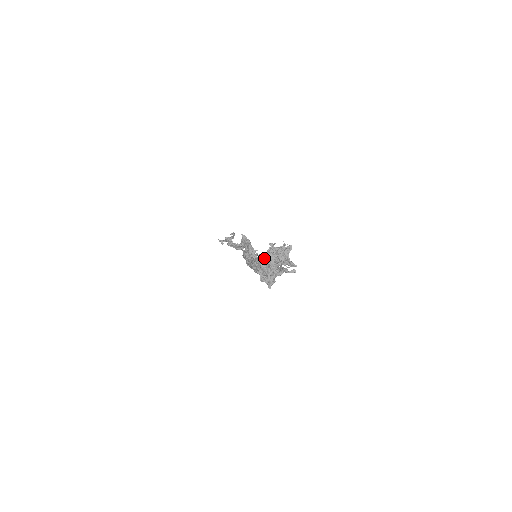
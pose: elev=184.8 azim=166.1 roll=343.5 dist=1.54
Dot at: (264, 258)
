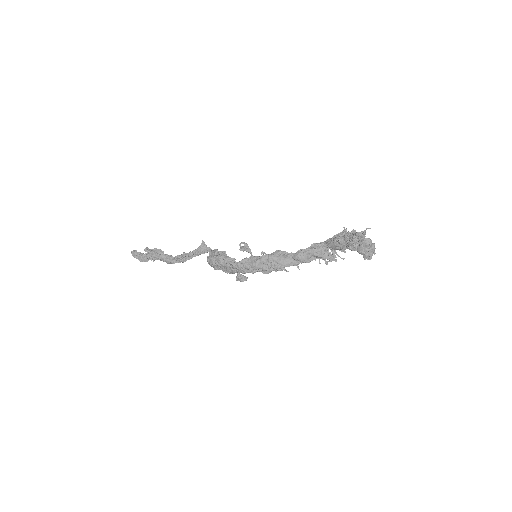
Dot at: (358, 233)
